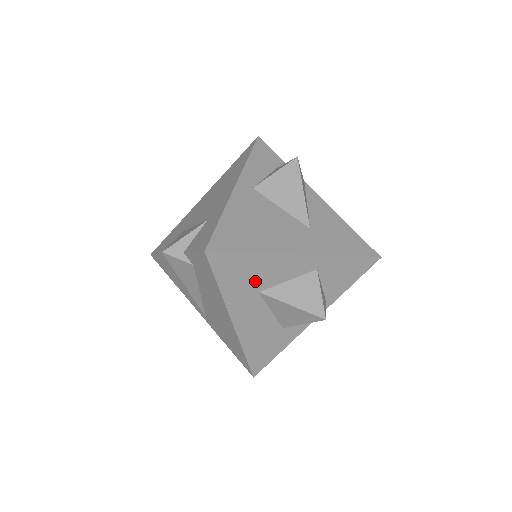
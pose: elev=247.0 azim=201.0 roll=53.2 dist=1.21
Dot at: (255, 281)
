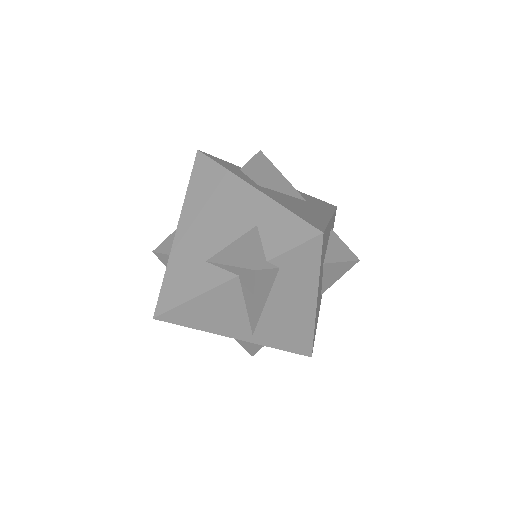
Dot at: (324, 253)
